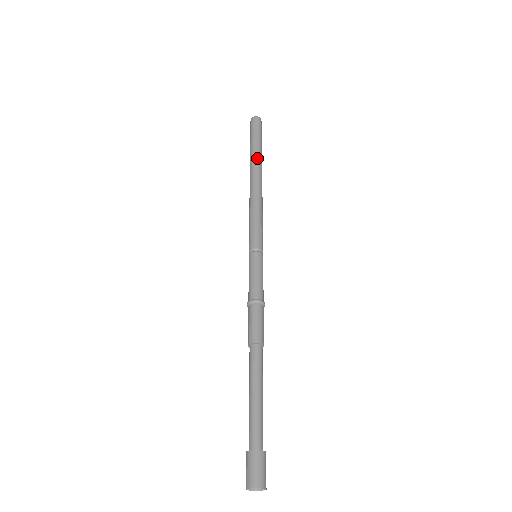
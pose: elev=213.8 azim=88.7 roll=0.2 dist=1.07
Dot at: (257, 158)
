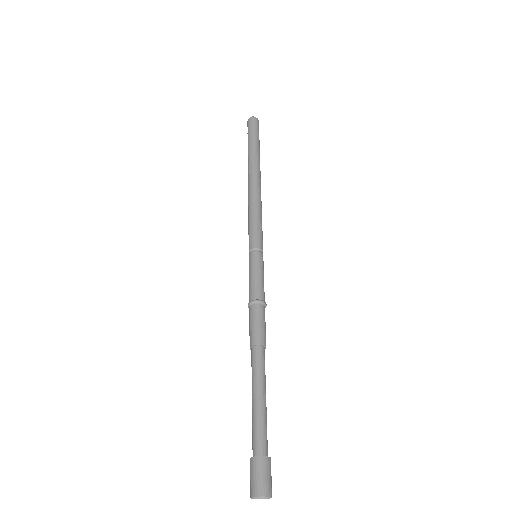
Dot at: (258, 159)
